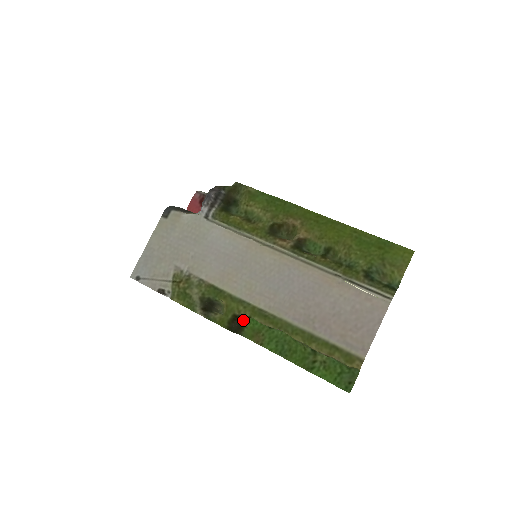
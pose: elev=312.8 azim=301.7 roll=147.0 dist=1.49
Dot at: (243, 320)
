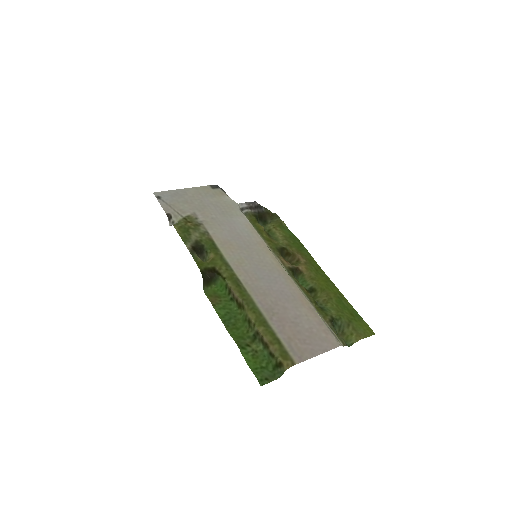
Dot at: (216, 278)
